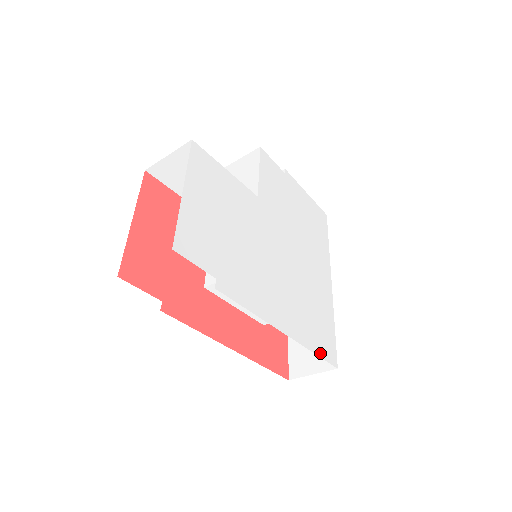
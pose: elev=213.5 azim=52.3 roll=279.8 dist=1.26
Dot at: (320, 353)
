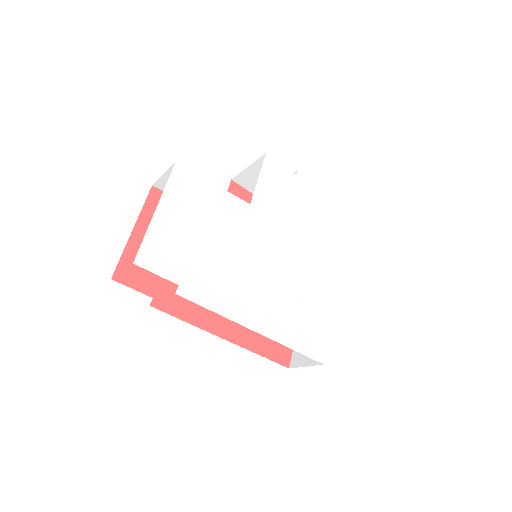
Dot at: (301, 349)
